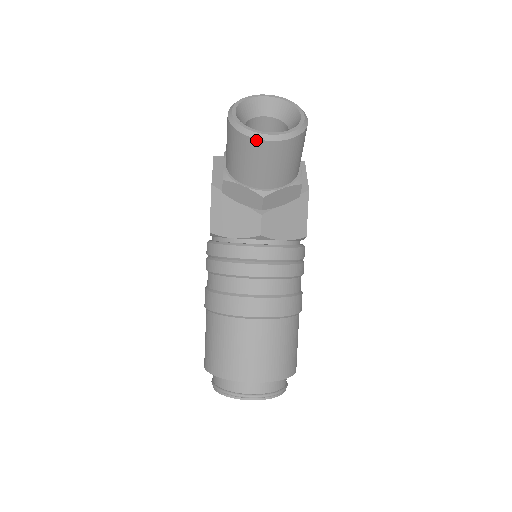
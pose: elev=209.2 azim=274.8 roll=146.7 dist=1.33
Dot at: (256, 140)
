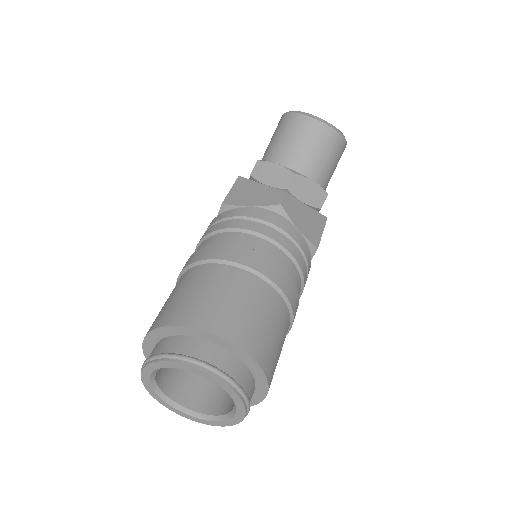
Dot at: (308, 117)
